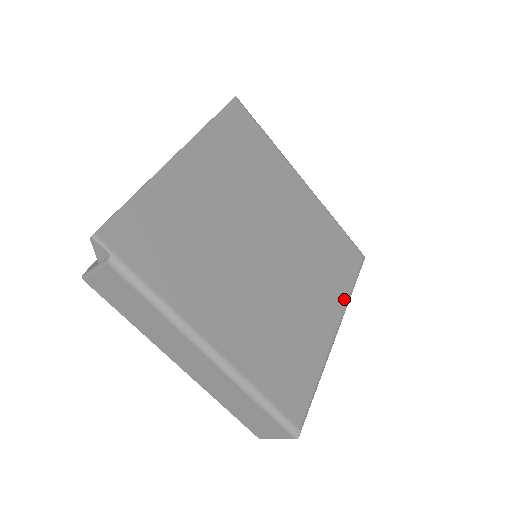
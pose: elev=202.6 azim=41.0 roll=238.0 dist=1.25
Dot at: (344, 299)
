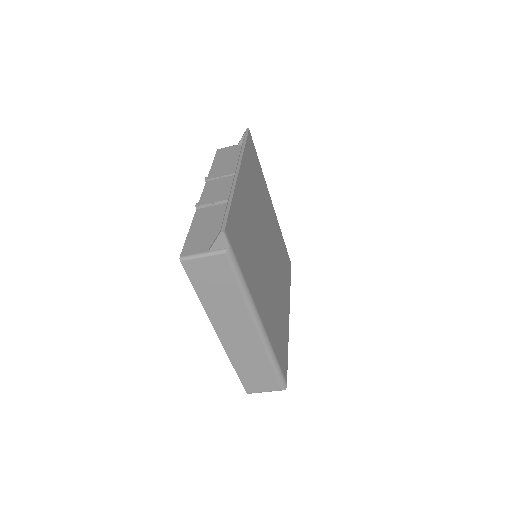
Dot at: (289, 294)
